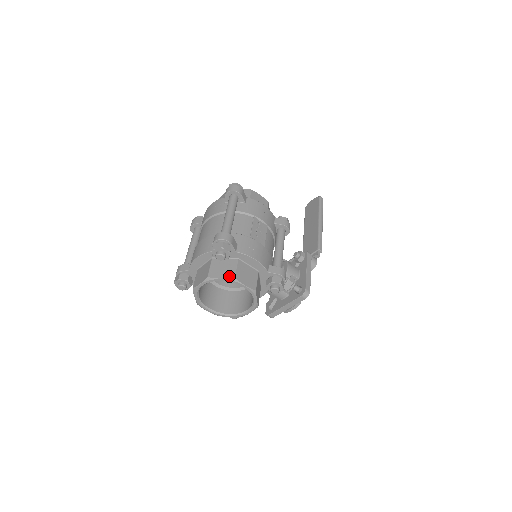
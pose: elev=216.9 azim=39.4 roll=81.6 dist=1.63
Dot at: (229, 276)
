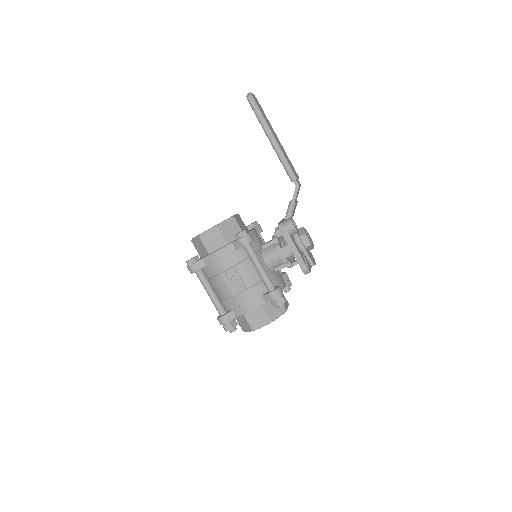
Dot at: (249, 330)
